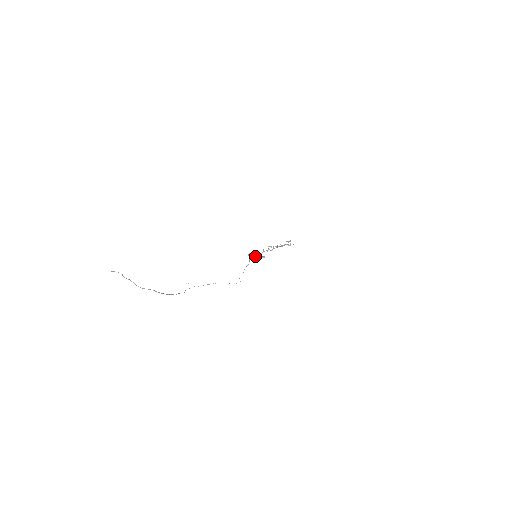
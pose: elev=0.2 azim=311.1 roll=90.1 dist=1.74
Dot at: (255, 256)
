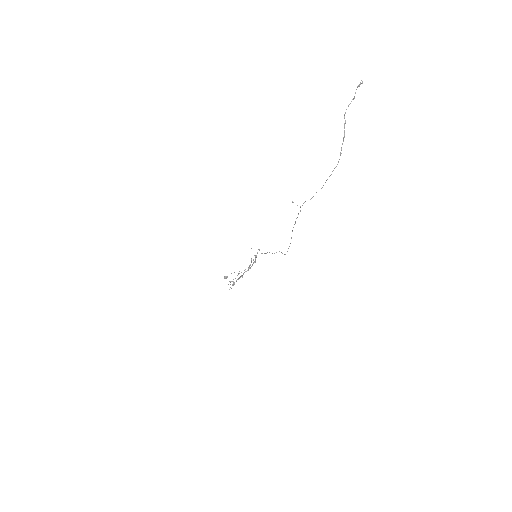
Dot at: occluded
